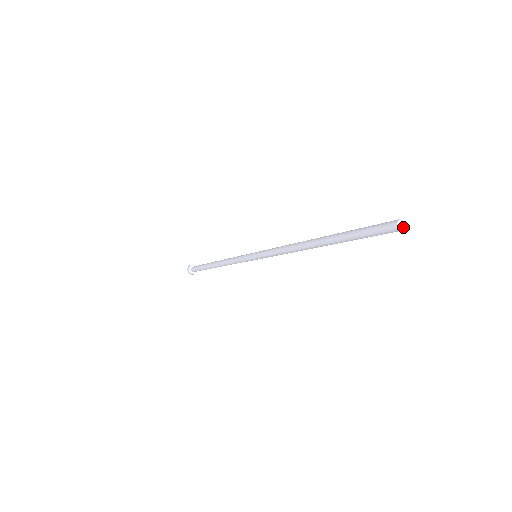
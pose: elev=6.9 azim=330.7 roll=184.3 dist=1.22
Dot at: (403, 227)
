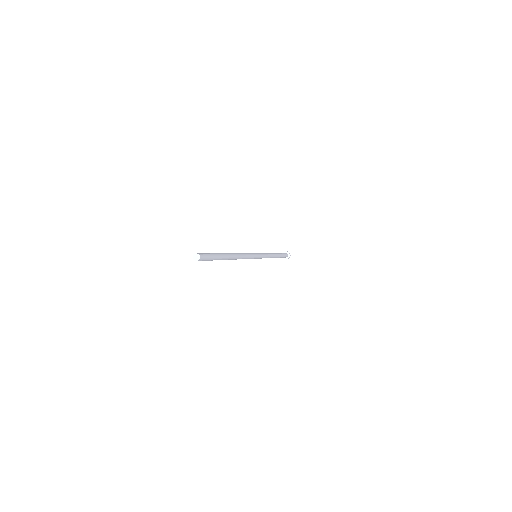
Dot at: (198, 257)
